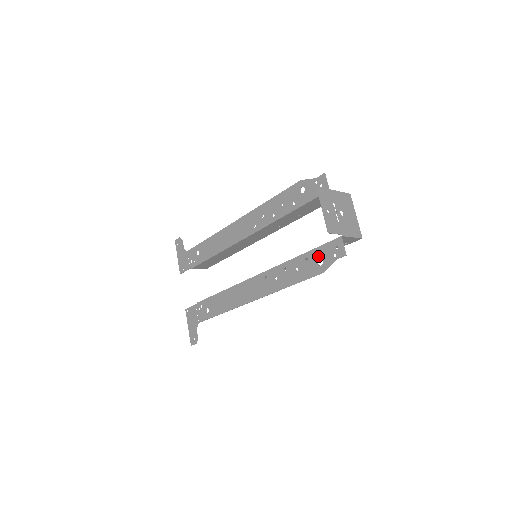
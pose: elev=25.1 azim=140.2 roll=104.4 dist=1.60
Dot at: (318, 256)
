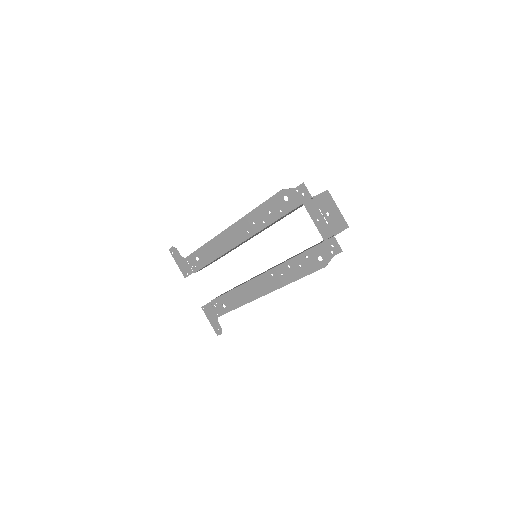
Dot at: (317, 254)
